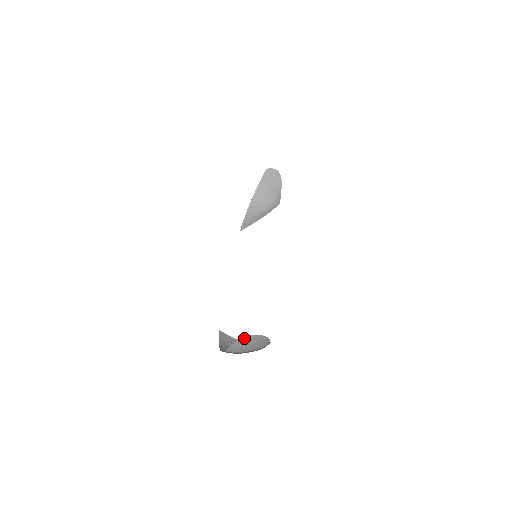
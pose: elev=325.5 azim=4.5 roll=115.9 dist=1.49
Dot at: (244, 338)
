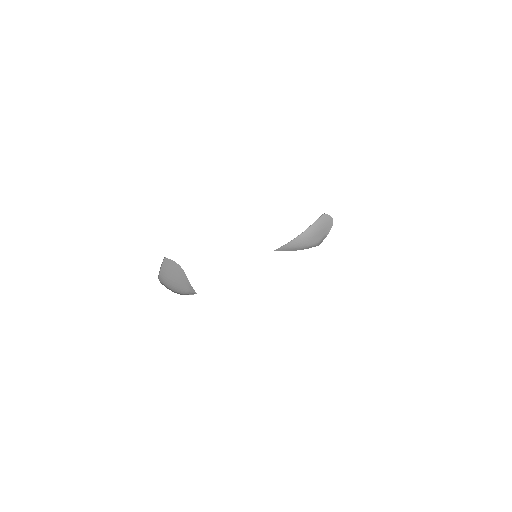
Dot at: (167, 262)
